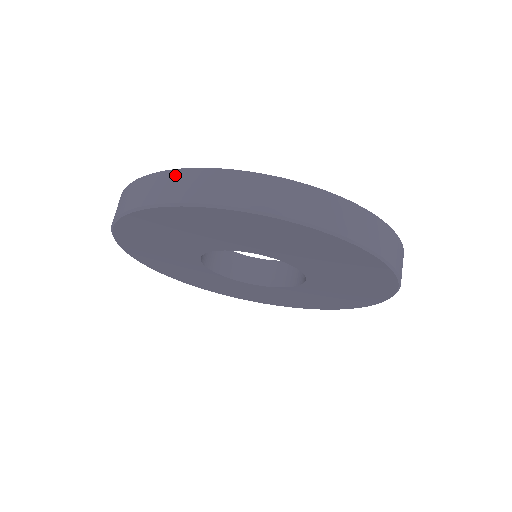
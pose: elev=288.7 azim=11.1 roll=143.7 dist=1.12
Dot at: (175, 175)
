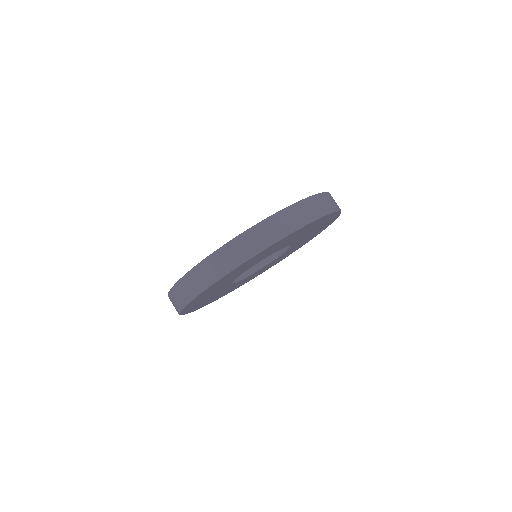
Dot at: (175, 290)
